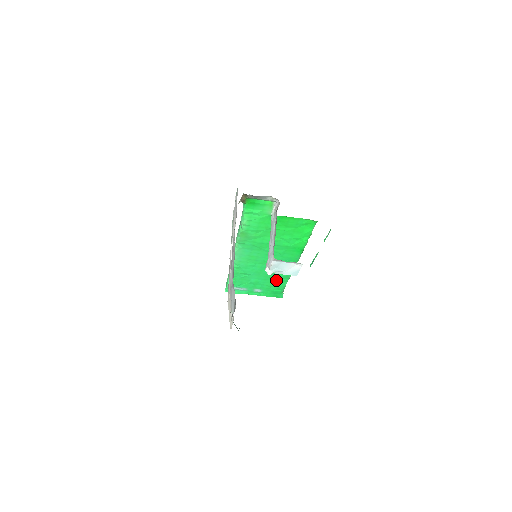
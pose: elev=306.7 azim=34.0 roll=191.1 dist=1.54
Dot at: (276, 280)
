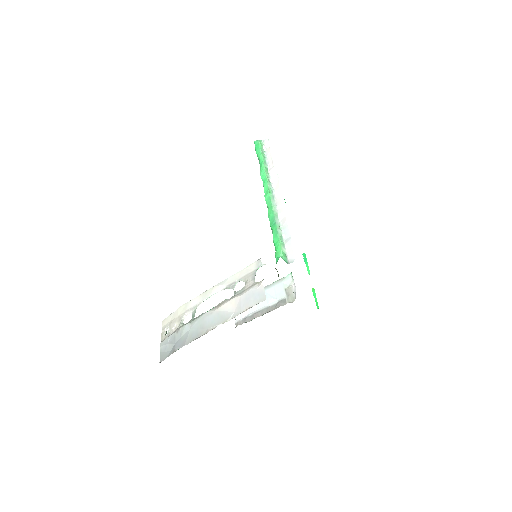
Dot at: occluded
